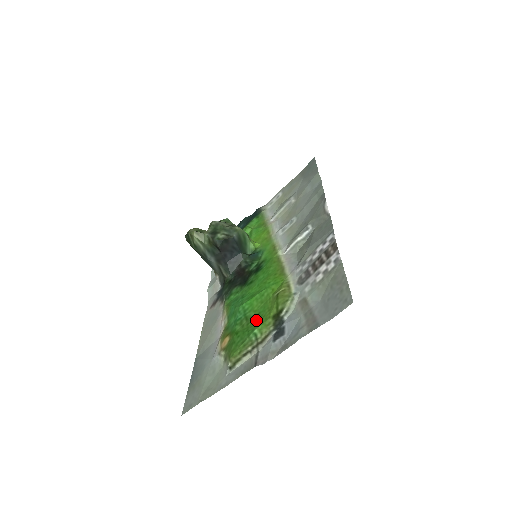
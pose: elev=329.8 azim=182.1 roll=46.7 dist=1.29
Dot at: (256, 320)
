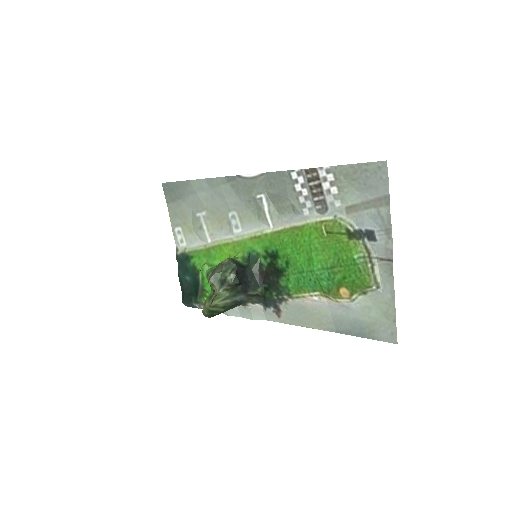
Dot at: (342, 257)
